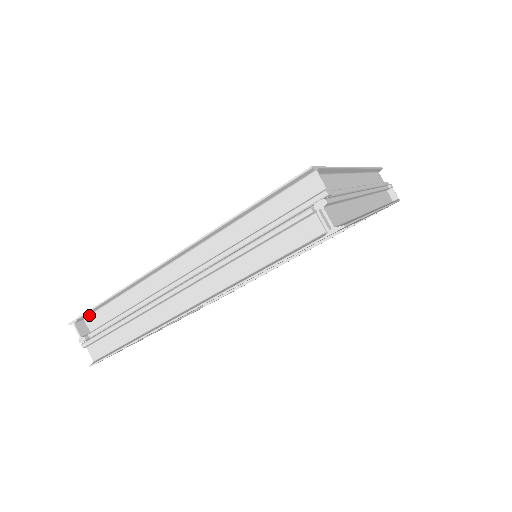
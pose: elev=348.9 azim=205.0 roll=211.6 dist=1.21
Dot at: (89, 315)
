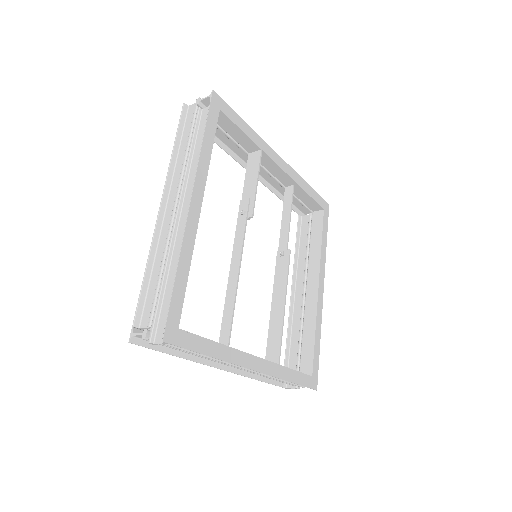
Dot at: (141, 319)
